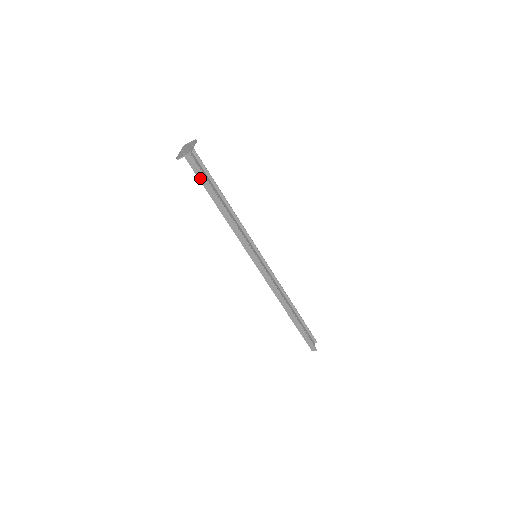
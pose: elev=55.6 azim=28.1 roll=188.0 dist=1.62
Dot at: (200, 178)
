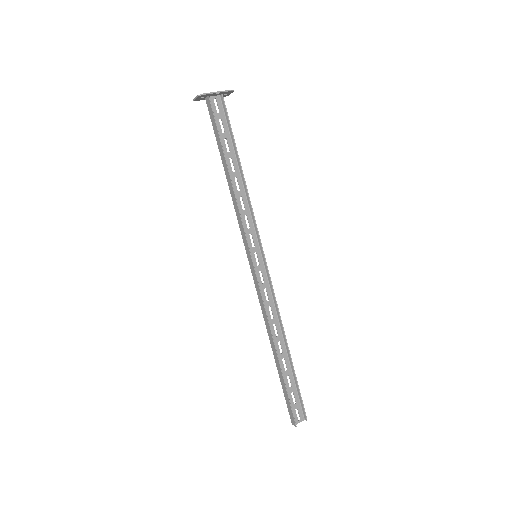
Dot at: (215, 132)
